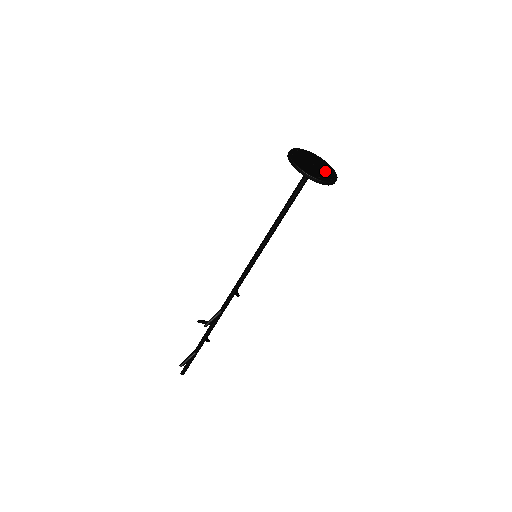
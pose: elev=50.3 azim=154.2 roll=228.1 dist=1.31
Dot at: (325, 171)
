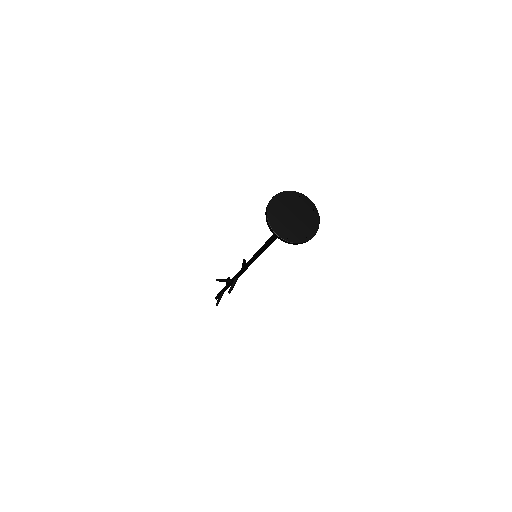
Dot at: (306, 215)
